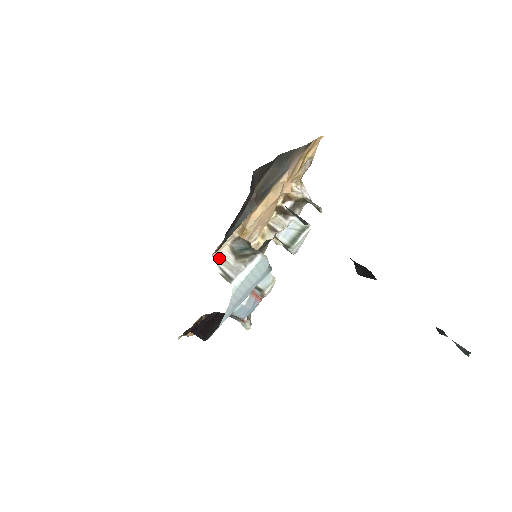
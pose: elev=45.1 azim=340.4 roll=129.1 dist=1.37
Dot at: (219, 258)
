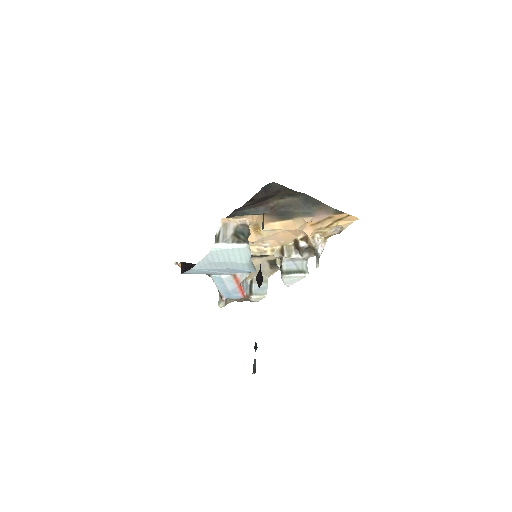
Dot at: (225, 225)
